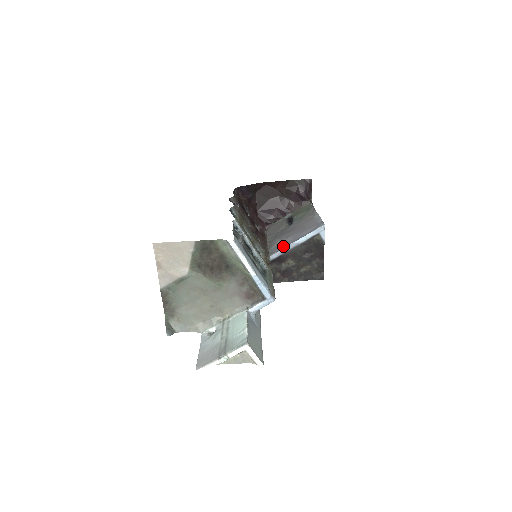
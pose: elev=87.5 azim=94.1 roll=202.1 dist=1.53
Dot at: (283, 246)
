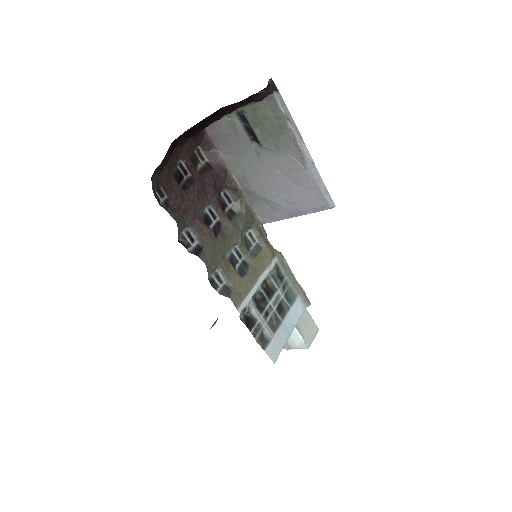
Dot at: (277, 217)
